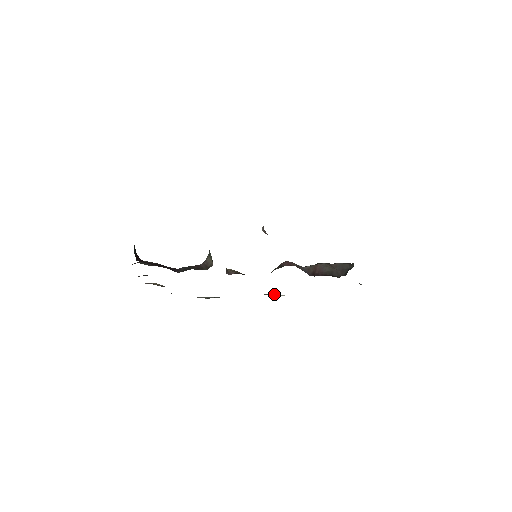
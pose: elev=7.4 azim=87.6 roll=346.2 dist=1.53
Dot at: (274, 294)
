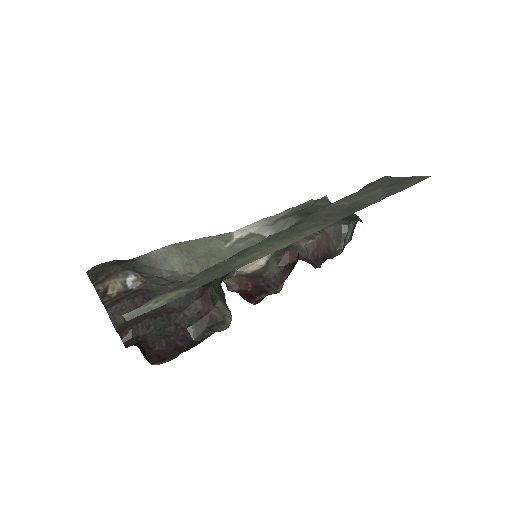
Dot at: occluded
